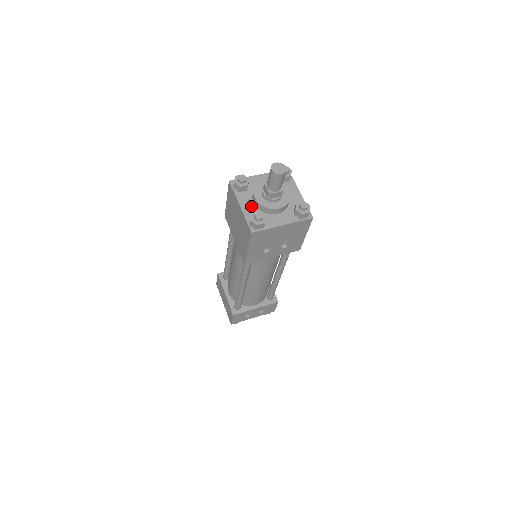
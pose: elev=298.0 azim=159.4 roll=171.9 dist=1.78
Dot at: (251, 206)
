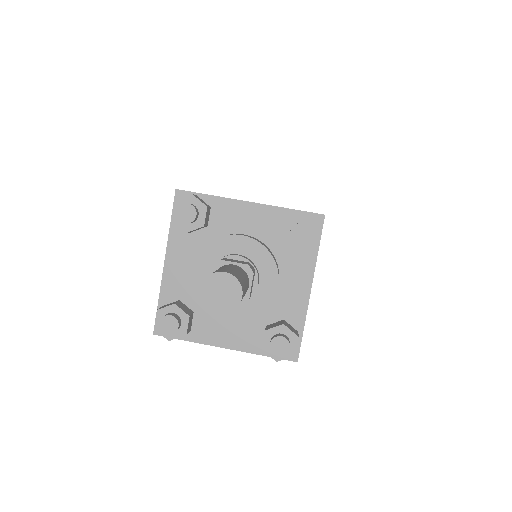
Dot at: (235, 327)
